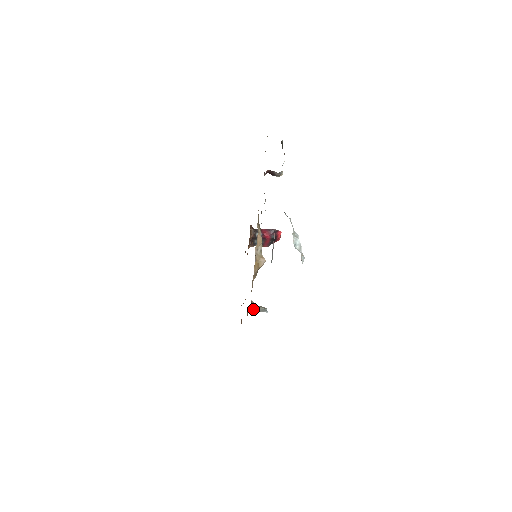
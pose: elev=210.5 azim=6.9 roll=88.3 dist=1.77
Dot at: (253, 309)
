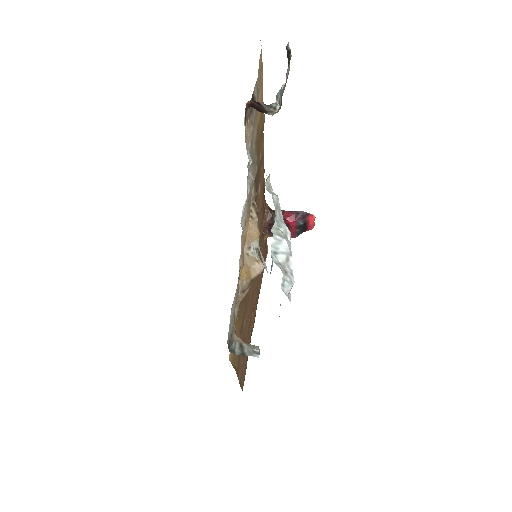
Dot at: (235, 349)
